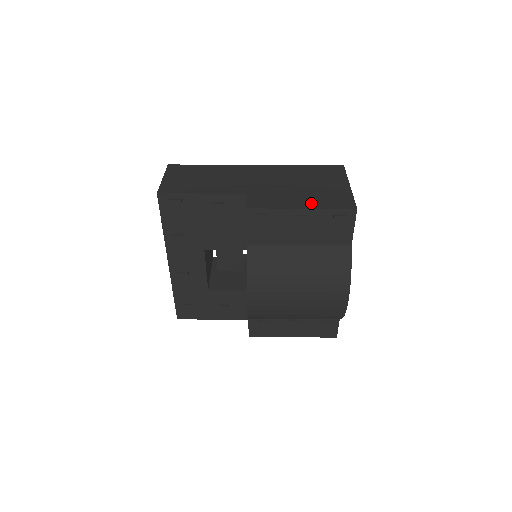
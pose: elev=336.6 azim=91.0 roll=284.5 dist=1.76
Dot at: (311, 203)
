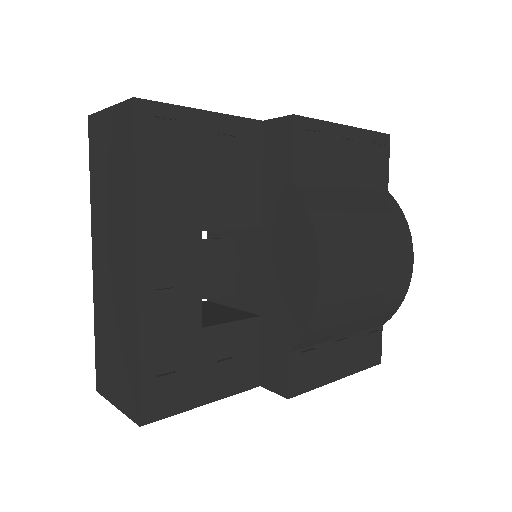
Dot at: occluded
